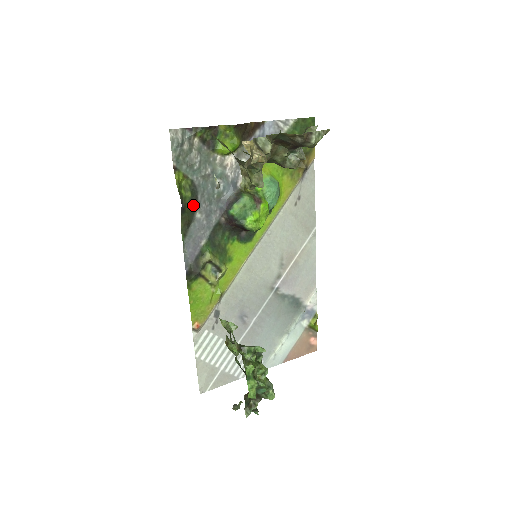
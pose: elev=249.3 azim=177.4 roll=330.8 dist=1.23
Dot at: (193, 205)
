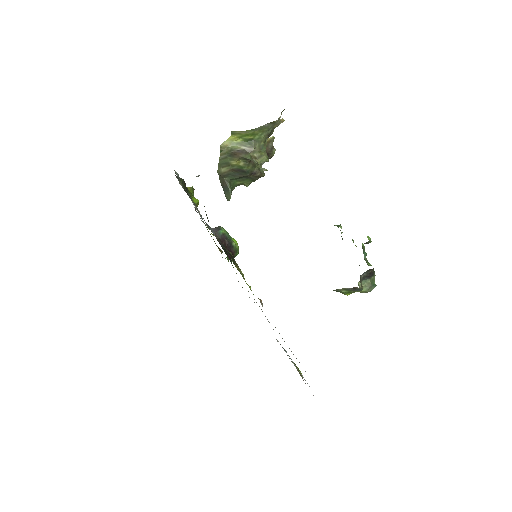
Dot at: occluded
